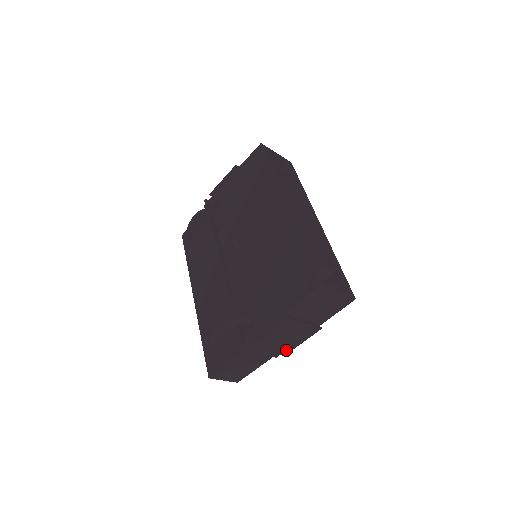
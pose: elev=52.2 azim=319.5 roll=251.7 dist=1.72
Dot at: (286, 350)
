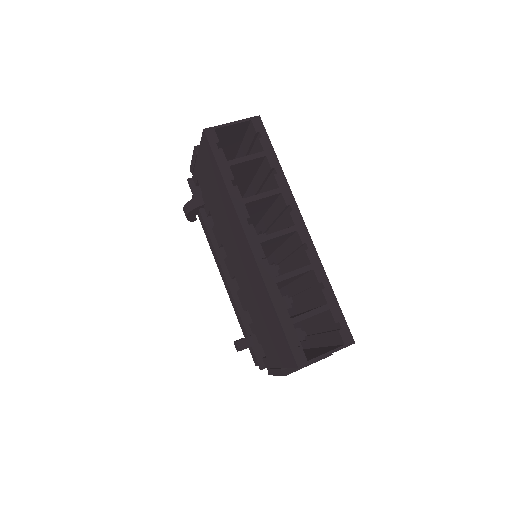
Dot at: occluded
